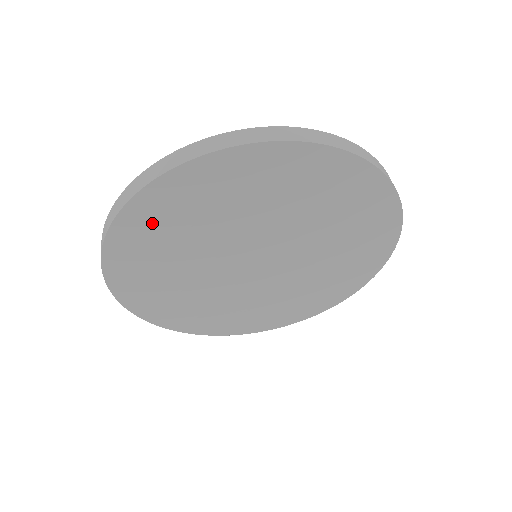
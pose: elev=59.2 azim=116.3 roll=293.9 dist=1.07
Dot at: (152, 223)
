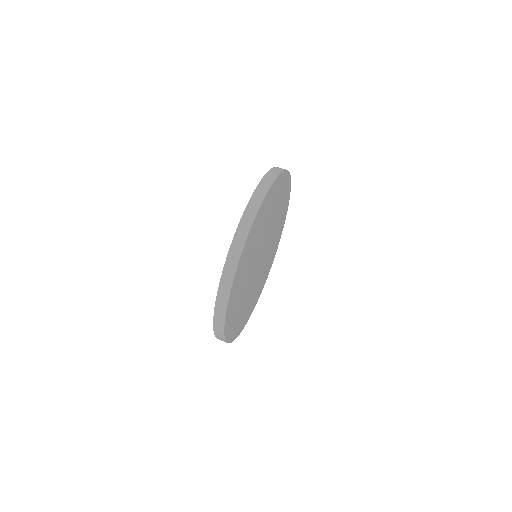
Dot at: (233, 321)
